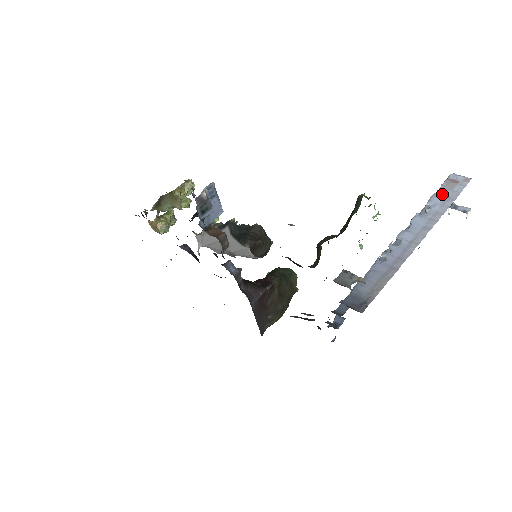
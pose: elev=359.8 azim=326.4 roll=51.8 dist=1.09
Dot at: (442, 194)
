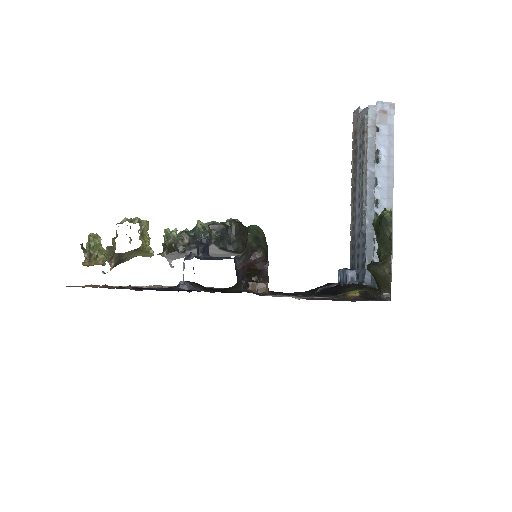
Dot at: (382, 133)
